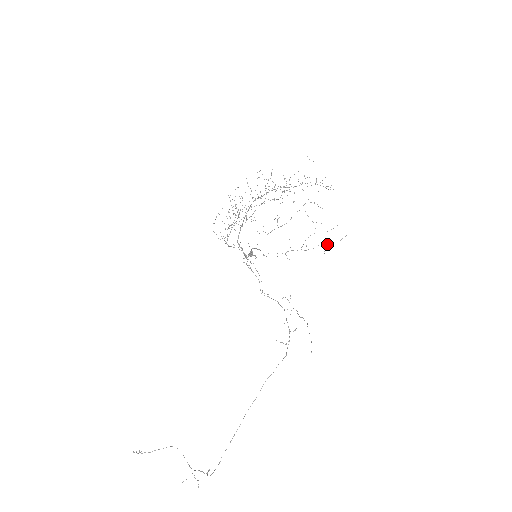
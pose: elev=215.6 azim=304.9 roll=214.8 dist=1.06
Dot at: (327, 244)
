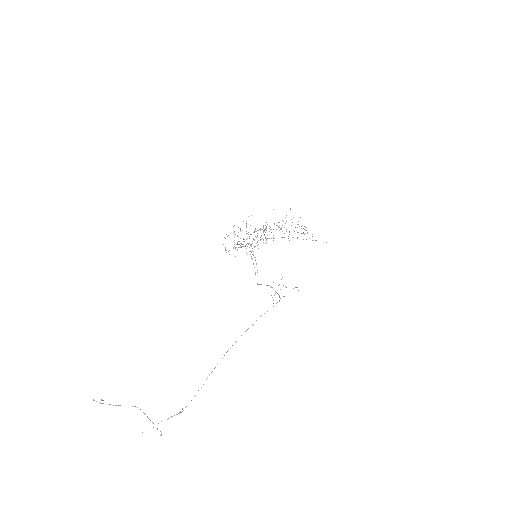
Dot at: (315, 240)
